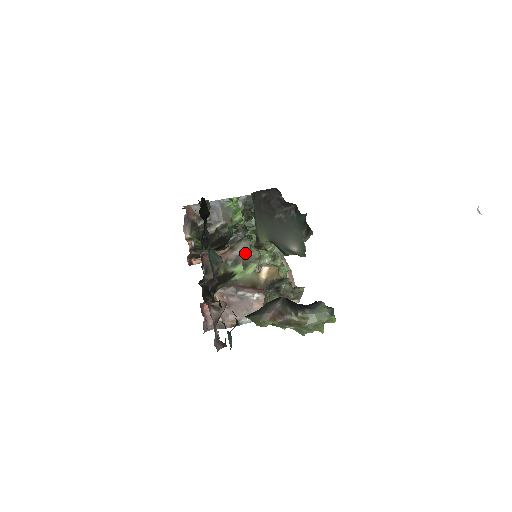
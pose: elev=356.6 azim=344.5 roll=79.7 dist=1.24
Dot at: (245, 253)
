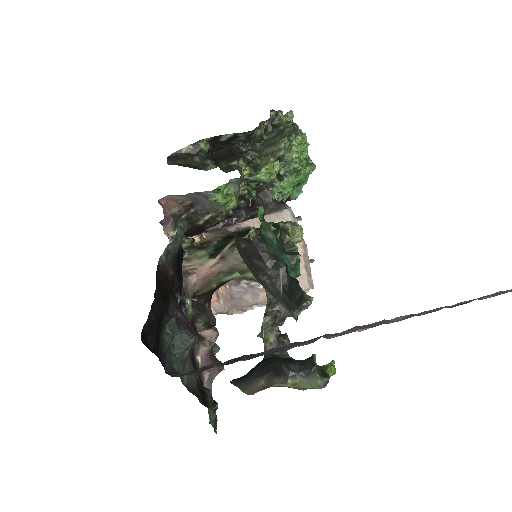
Dot at: (239, 265)
